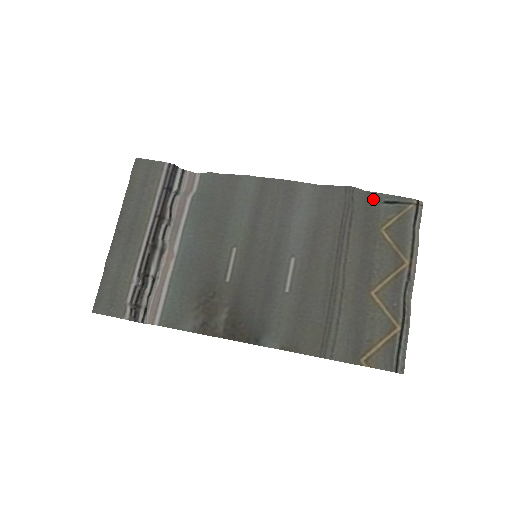
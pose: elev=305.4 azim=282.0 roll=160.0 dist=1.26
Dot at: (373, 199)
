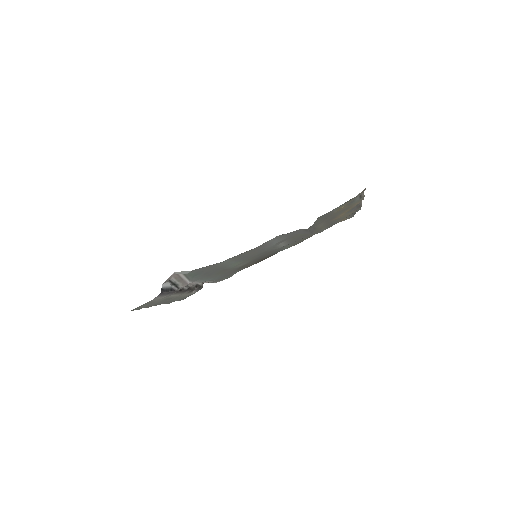
Dot at: (326, 214)
